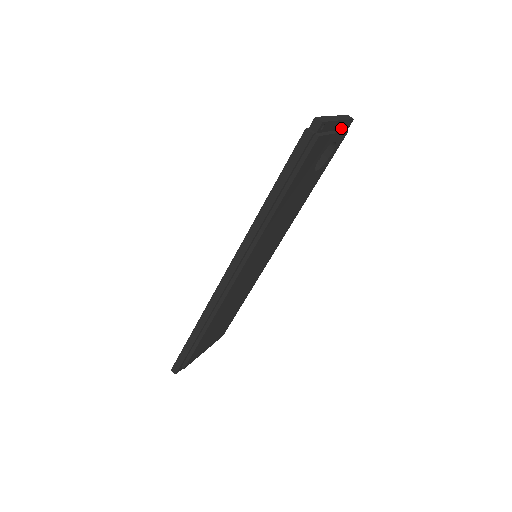
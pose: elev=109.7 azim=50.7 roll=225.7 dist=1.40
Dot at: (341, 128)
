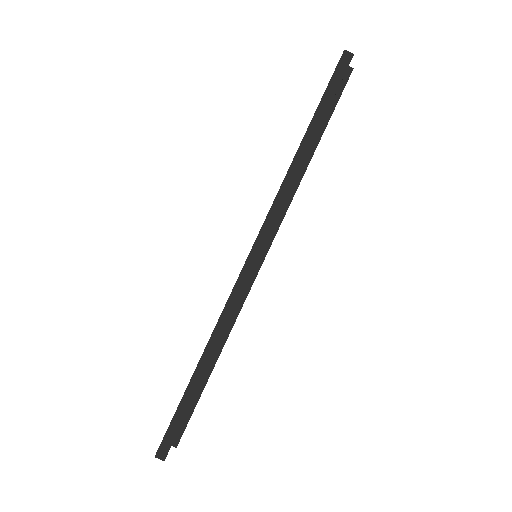
Dot at: occluded
